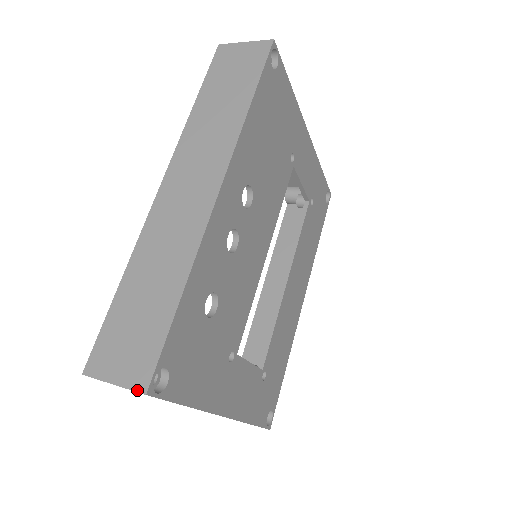
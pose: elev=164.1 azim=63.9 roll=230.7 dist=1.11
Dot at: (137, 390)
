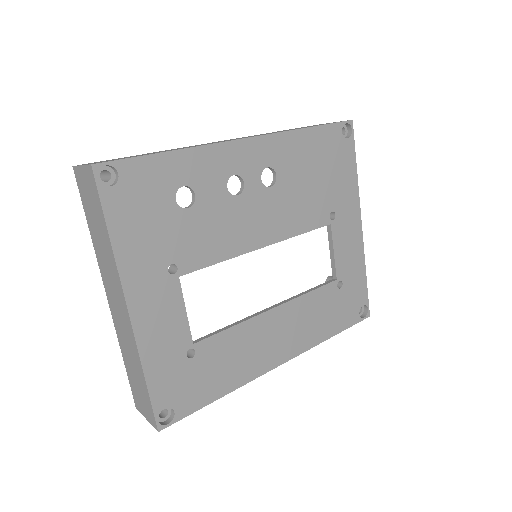
Dot at: (90, 164)
